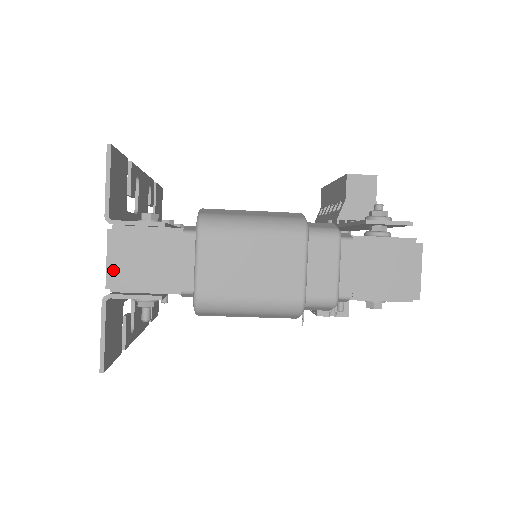
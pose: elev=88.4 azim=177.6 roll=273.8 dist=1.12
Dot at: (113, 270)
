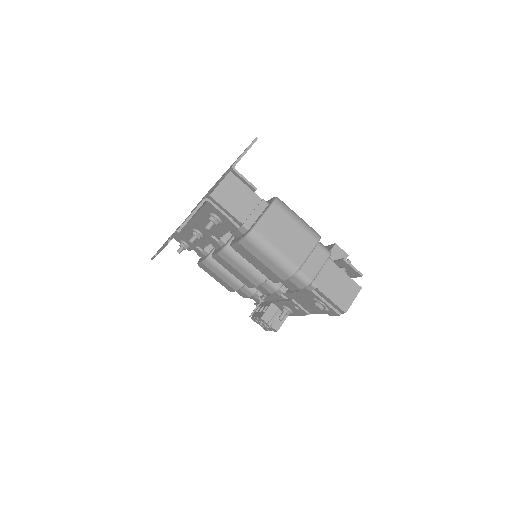
Dot at: (219, 190)
